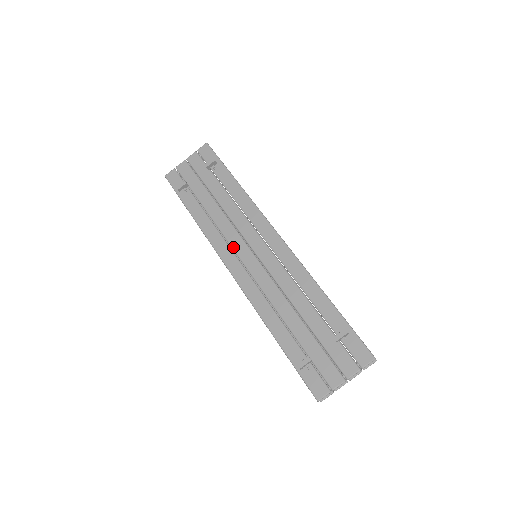
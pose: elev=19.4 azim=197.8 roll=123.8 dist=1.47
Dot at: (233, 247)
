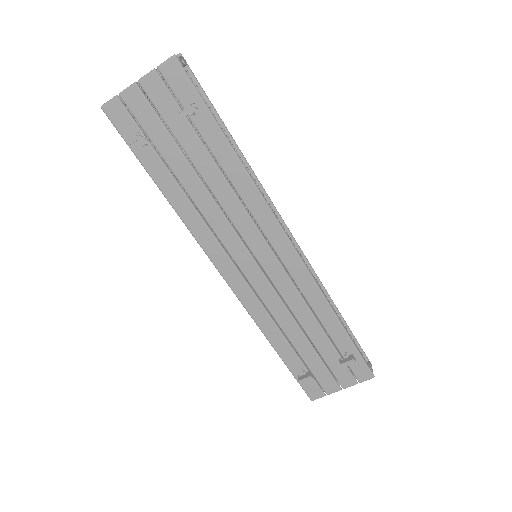
Dot at: (227, 248)
